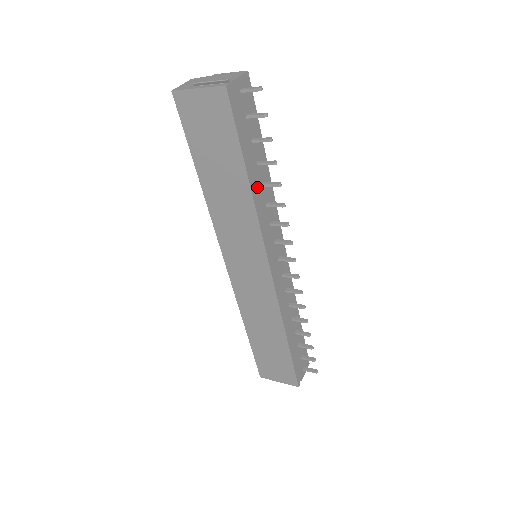
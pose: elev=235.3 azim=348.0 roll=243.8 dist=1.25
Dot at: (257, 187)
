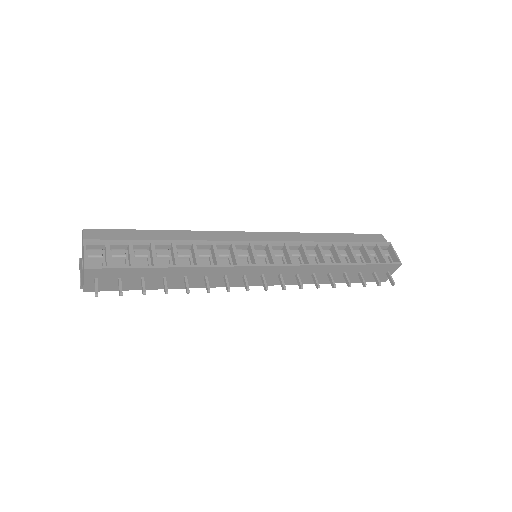
Dot at: (181, 282)
